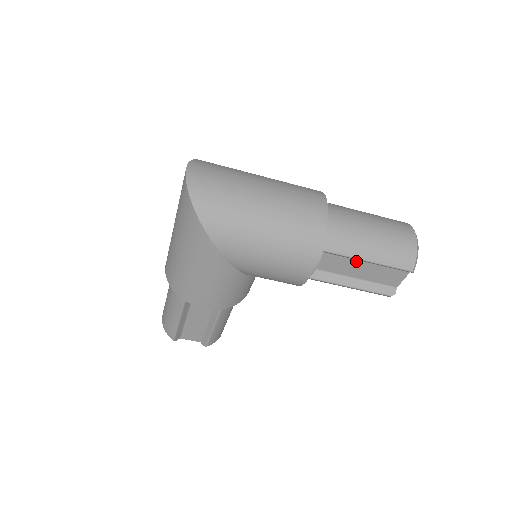
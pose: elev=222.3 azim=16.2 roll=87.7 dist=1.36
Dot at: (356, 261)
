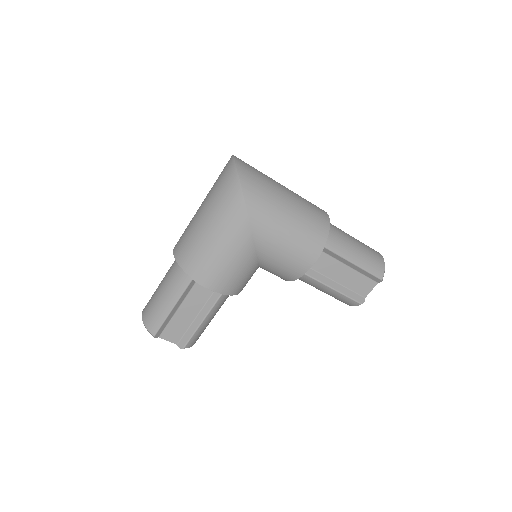
Dot at: (342, 265)
